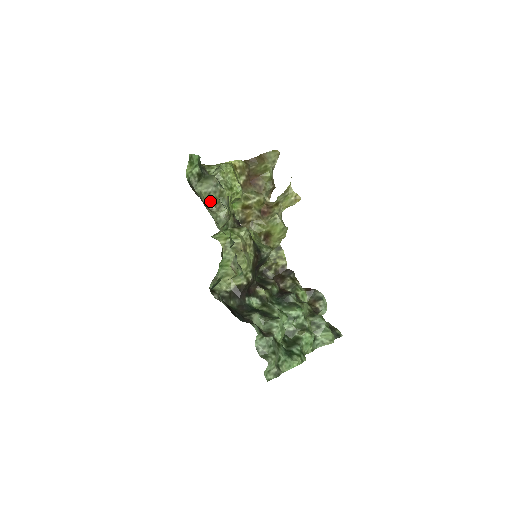
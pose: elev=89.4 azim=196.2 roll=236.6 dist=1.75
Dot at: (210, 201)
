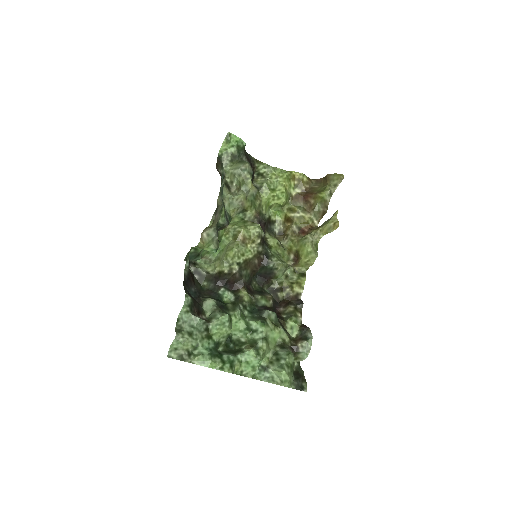
Dot at: (236, 185)
